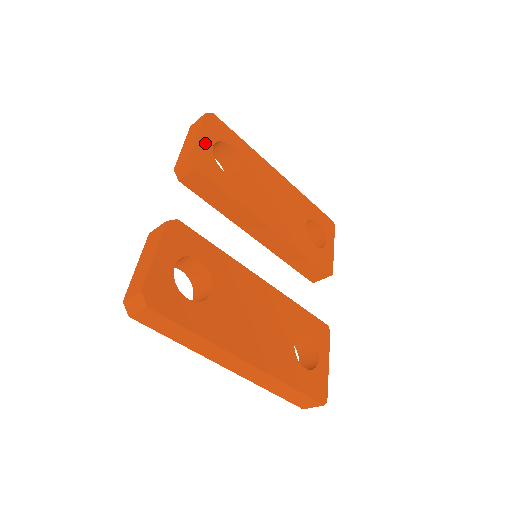
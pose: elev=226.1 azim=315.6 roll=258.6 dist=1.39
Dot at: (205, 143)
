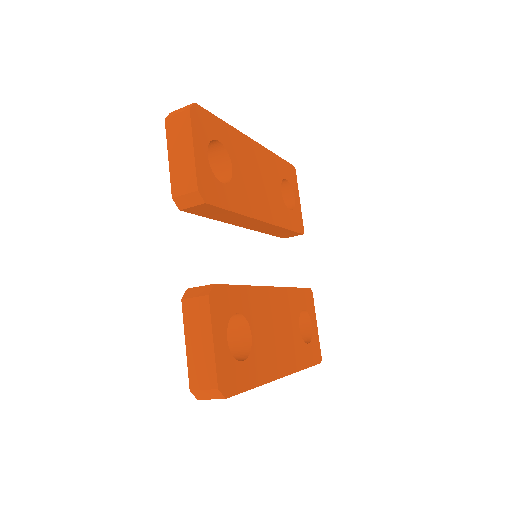
Dot at: (201, 158)
